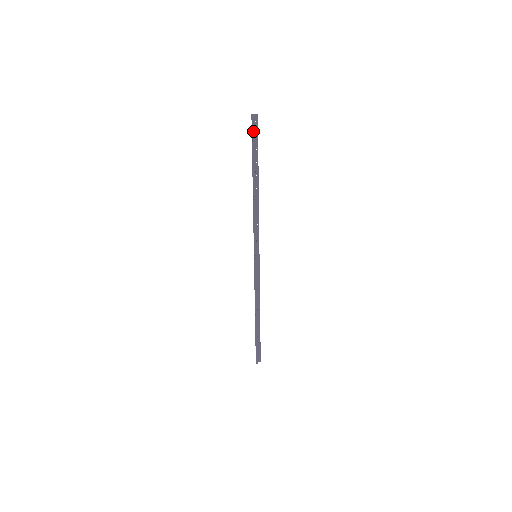
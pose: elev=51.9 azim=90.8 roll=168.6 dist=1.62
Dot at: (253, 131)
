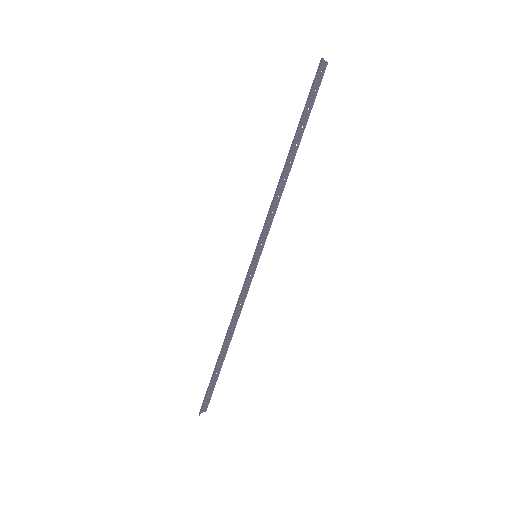
Dot at: (315, 82)
